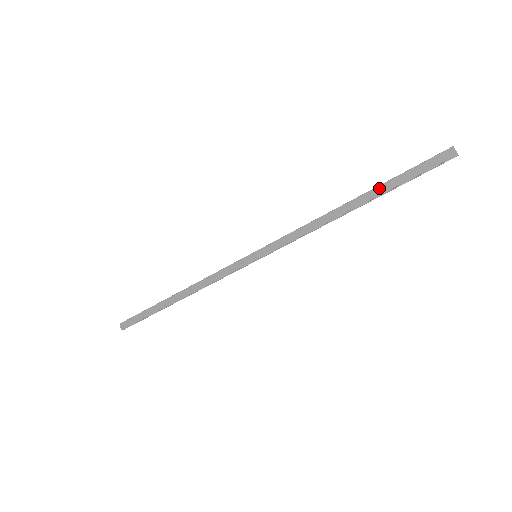
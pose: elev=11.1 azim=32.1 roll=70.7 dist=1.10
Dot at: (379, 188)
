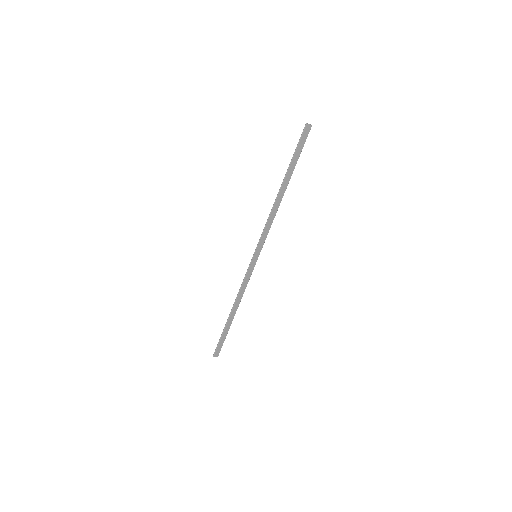
Dot at: (289, 172)
